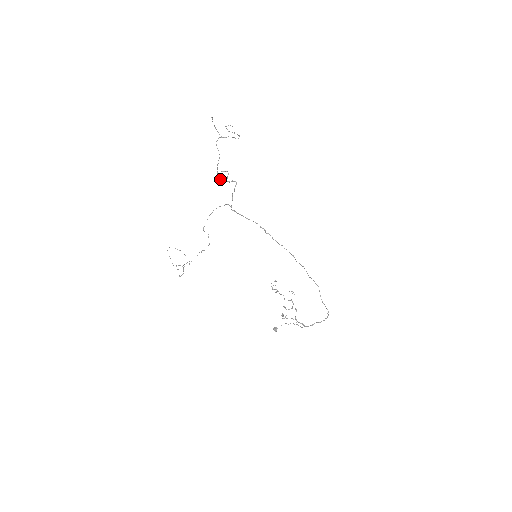
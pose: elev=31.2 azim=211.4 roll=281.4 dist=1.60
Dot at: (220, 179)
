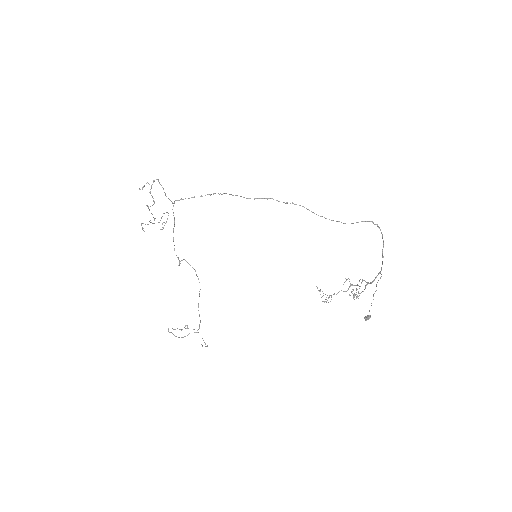
Dot at: (152, 205)
